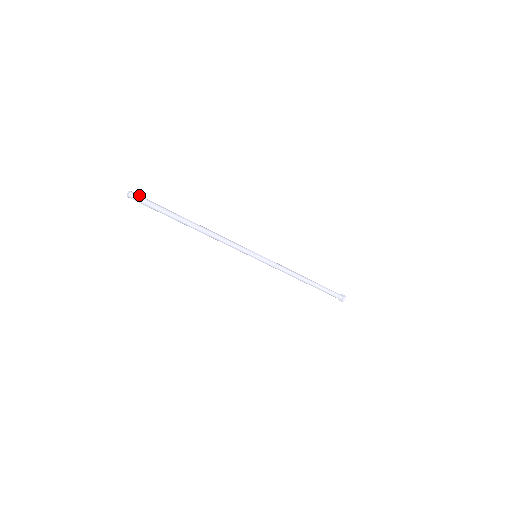
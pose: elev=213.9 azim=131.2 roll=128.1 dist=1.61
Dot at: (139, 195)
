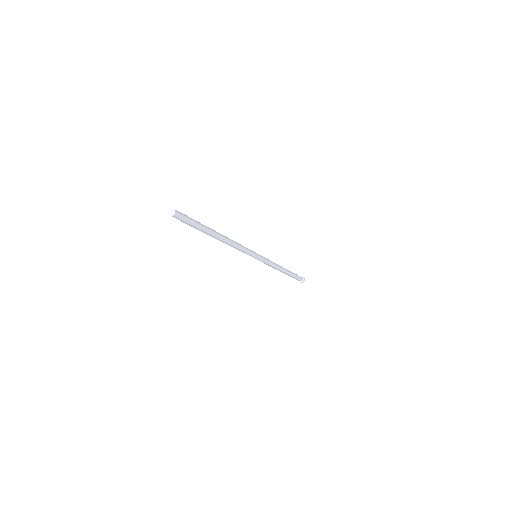
Dot at: (179, 212)
